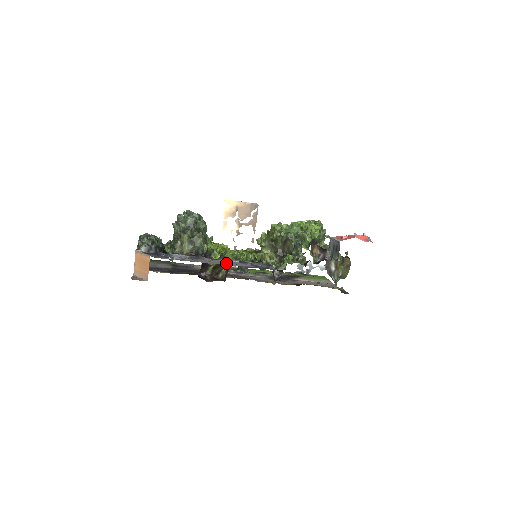
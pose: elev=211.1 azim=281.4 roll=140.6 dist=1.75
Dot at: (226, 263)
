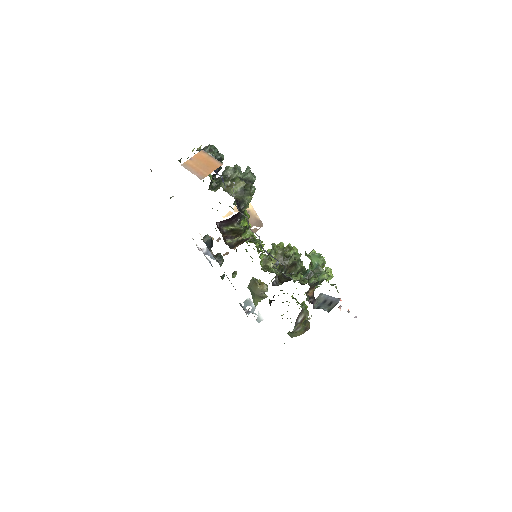
Dot at: occluded
